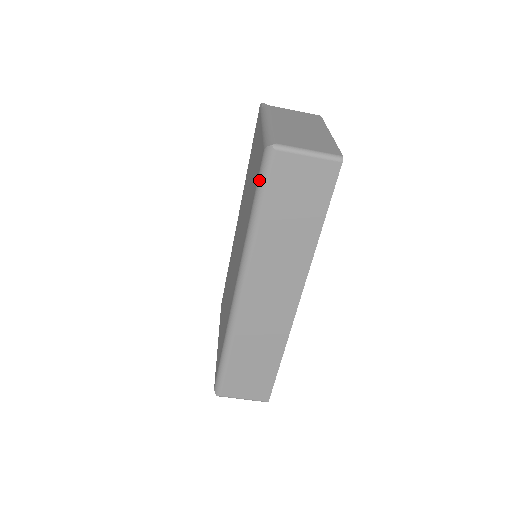
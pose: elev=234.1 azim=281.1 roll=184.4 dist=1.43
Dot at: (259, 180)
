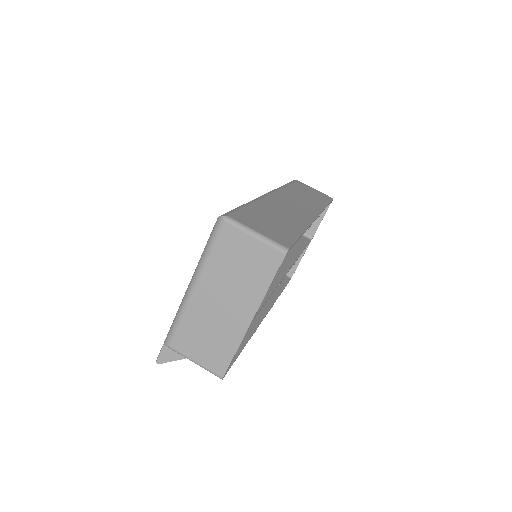
Dot at: occluded
